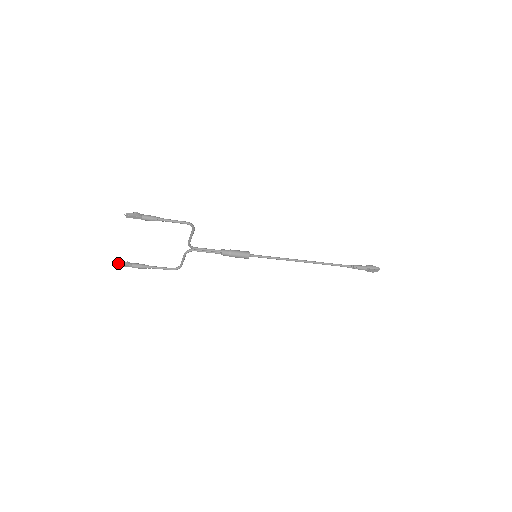
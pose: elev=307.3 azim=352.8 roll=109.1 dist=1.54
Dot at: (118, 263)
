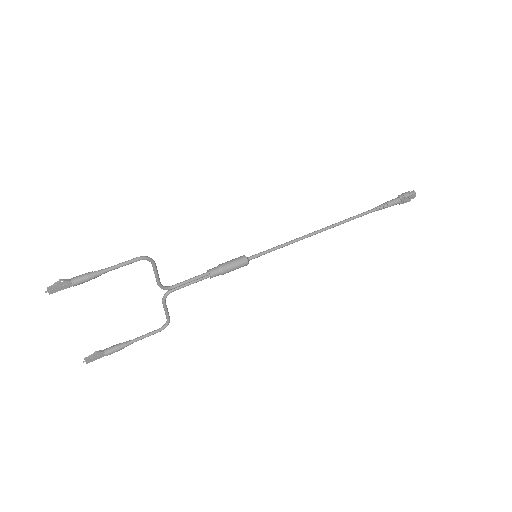
Dot at: occluded
